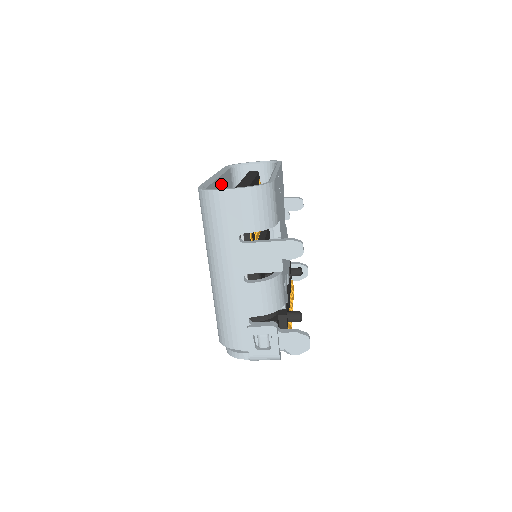
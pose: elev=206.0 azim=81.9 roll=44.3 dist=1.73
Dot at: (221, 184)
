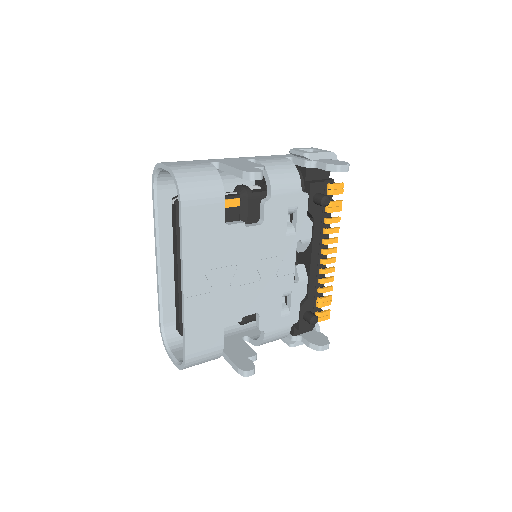
Dot at: (168, 255)
